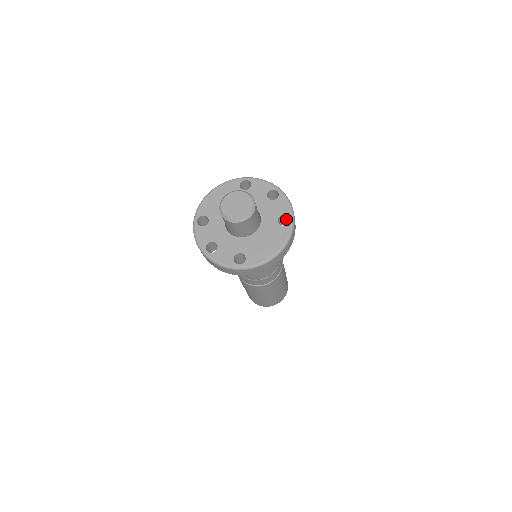
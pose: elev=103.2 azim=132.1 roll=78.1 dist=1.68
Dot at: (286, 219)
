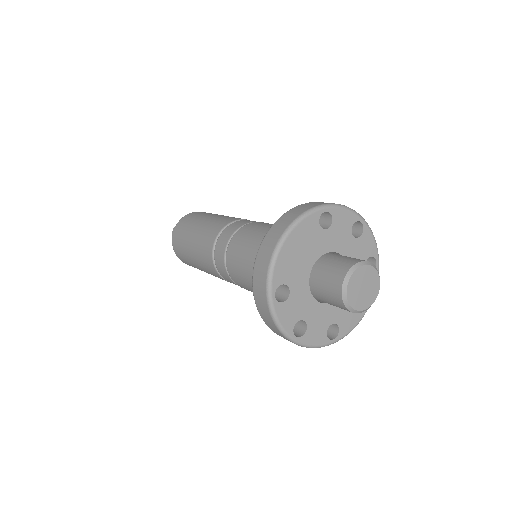
Dot at: occluded
